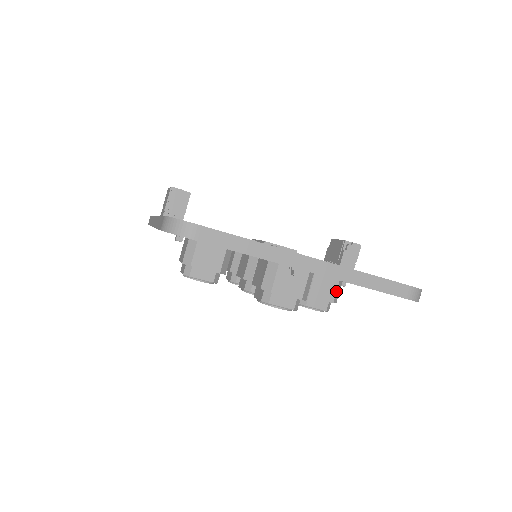
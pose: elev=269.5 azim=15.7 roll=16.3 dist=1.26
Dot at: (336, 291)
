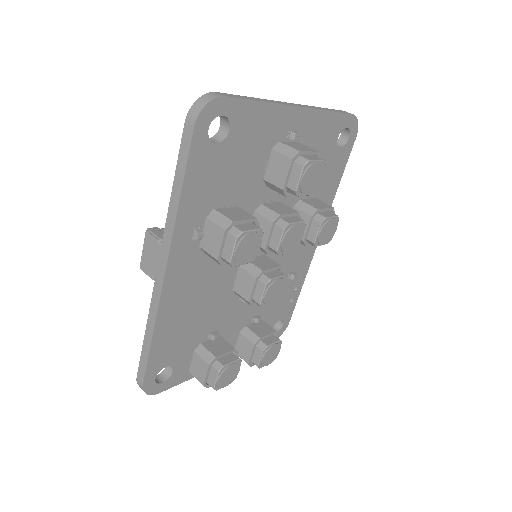
Dot at: (324, 203)
